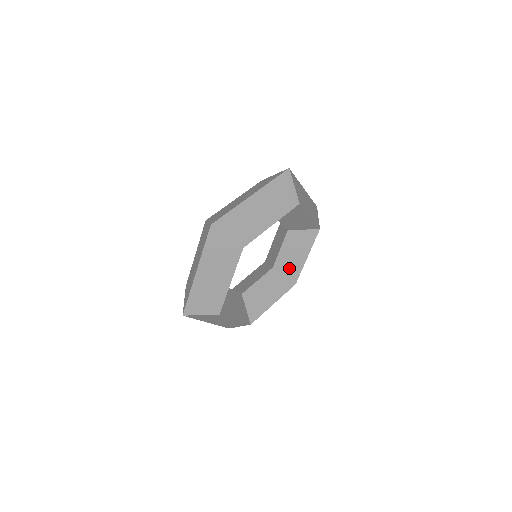
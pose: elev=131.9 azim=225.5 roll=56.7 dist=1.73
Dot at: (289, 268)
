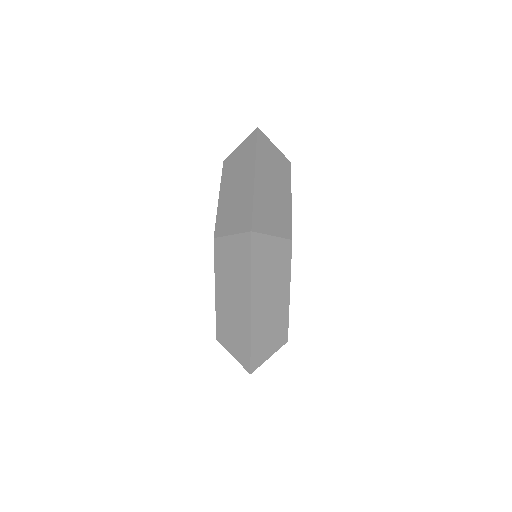
Dot at: occluded
